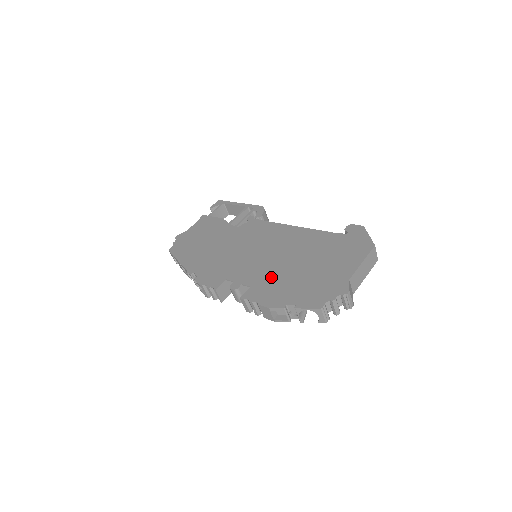
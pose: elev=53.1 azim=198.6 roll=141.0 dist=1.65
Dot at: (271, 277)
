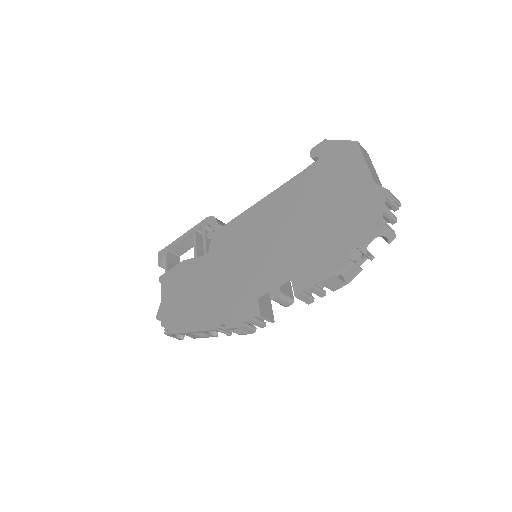
Dot at: (299, 253)
